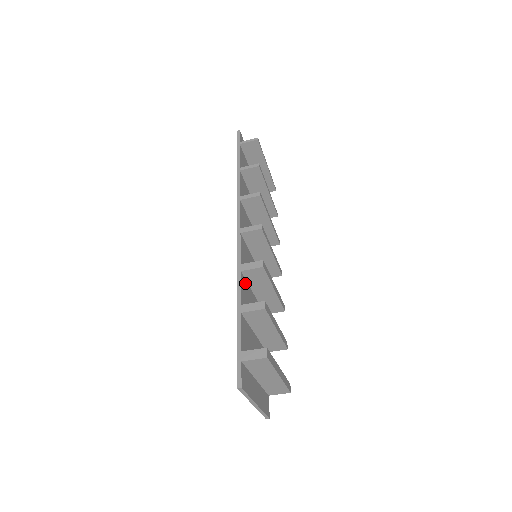
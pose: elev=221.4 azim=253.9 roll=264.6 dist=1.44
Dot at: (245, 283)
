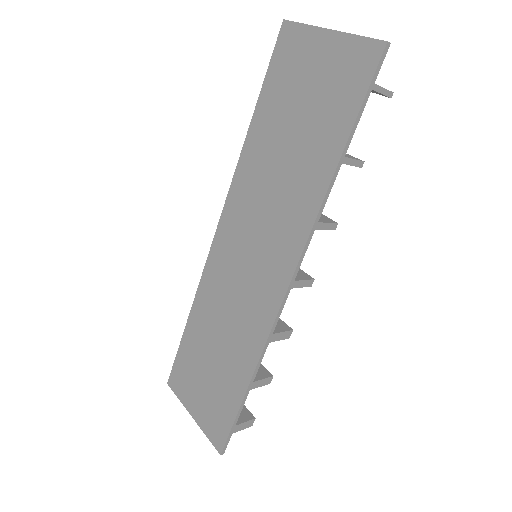
Dot at: (255, 336)
